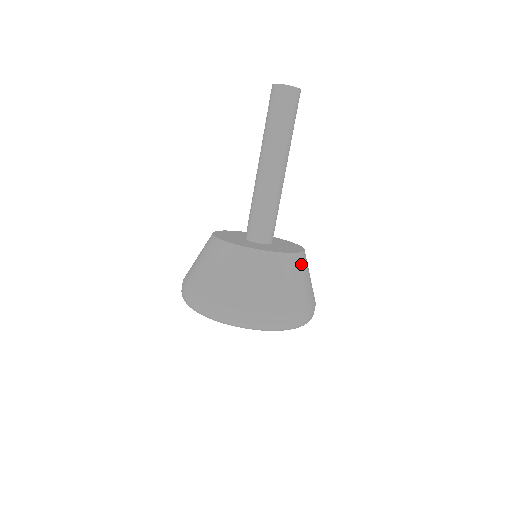
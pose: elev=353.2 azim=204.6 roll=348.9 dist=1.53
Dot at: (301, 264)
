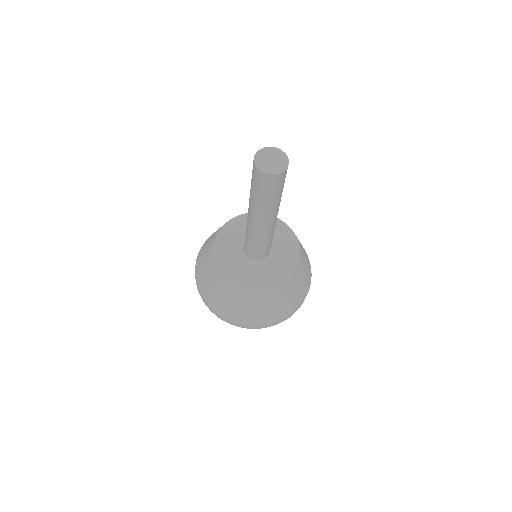
Dot at: (256, 297)
